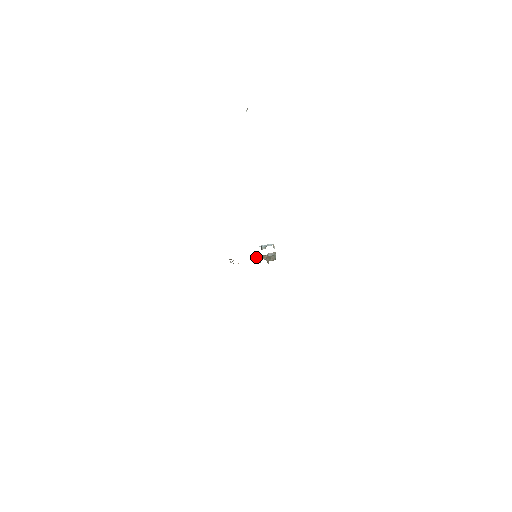
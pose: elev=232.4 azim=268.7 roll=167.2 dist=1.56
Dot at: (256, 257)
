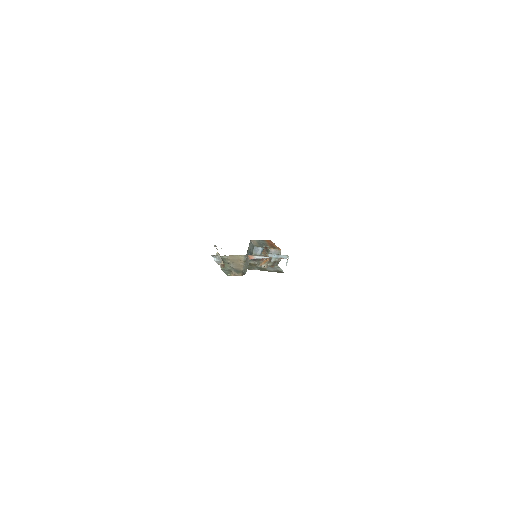
Dot at: (254, 250)
